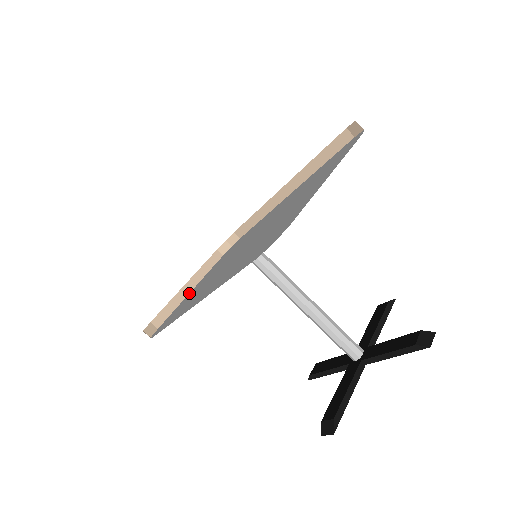
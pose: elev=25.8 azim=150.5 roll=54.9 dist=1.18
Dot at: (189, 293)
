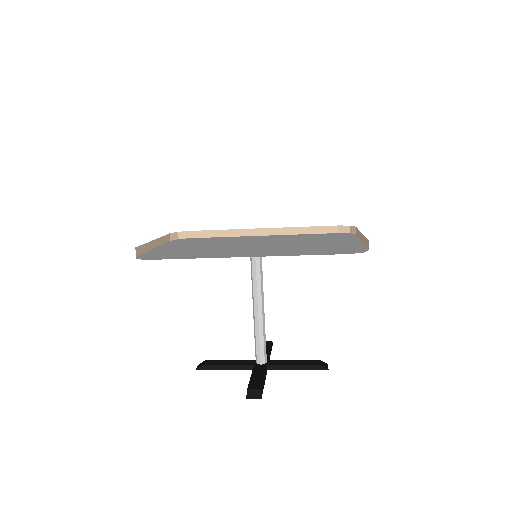
Dot at: (154, 248)
